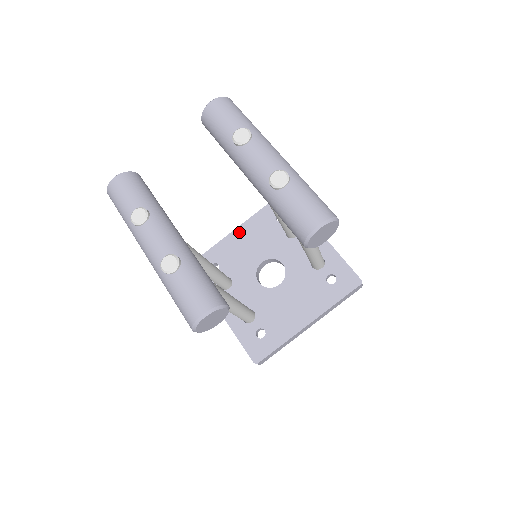
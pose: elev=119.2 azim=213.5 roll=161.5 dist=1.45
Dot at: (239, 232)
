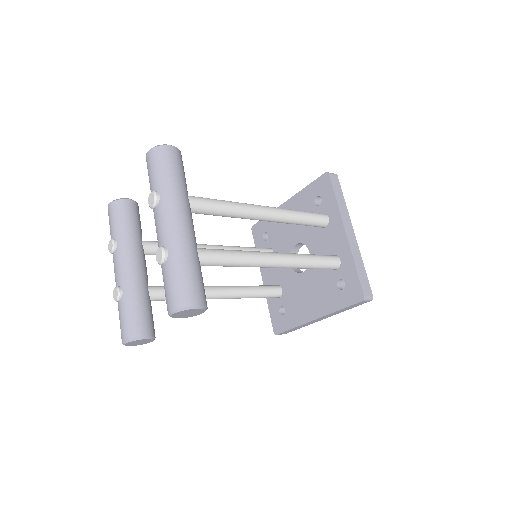
Dot at: (286, 206)
